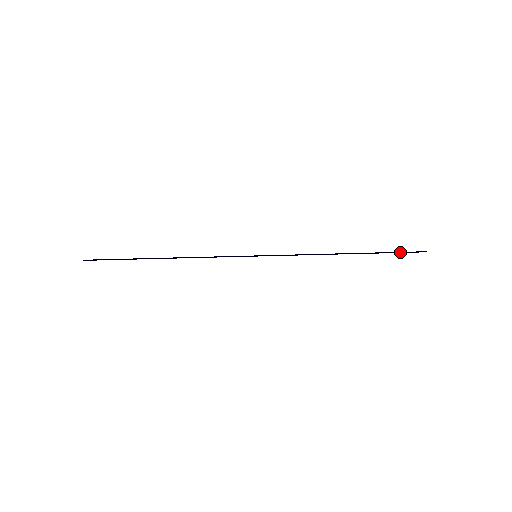
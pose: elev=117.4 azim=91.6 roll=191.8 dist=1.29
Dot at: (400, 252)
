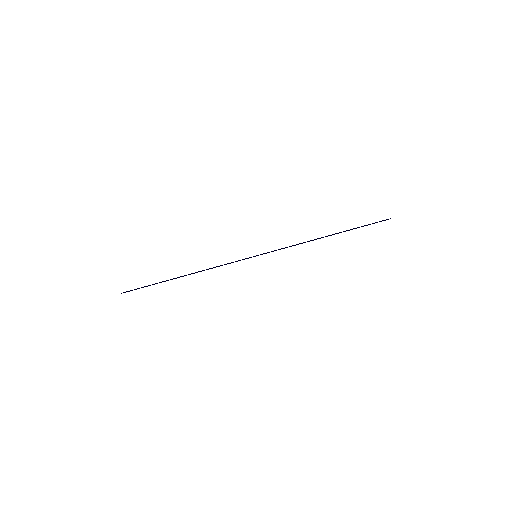
Dot at: (370, 224)
